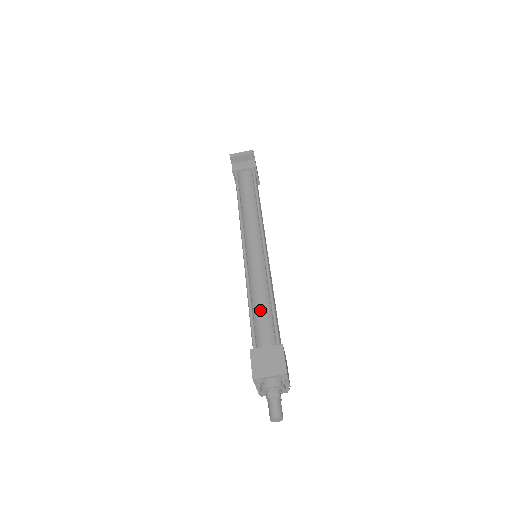
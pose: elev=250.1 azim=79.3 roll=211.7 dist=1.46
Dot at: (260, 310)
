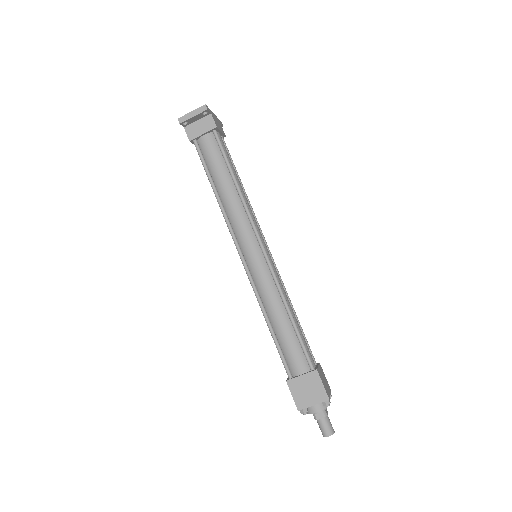
Dot at: (283, 333)
